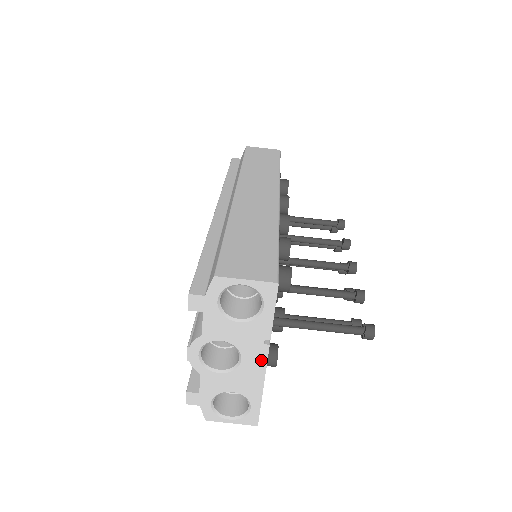
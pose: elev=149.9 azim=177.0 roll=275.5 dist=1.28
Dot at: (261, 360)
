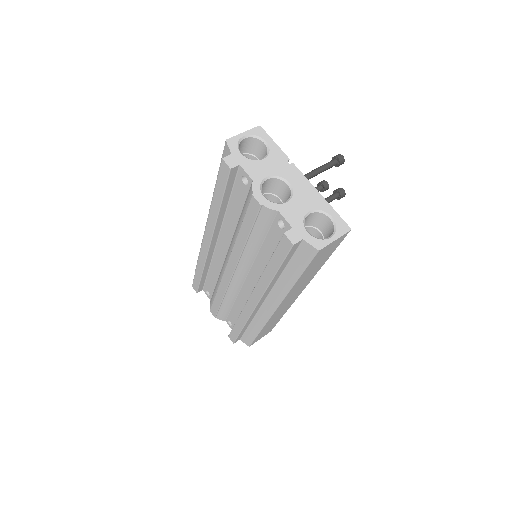
Dot at: (299, 176)
